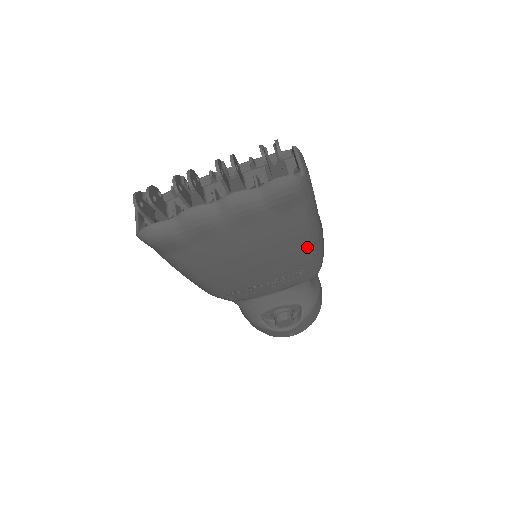
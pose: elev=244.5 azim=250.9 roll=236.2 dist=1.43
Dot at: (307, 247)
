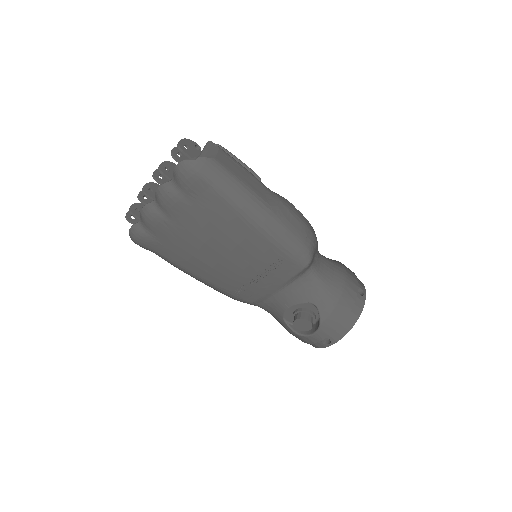
Dot at: (257, 230)
